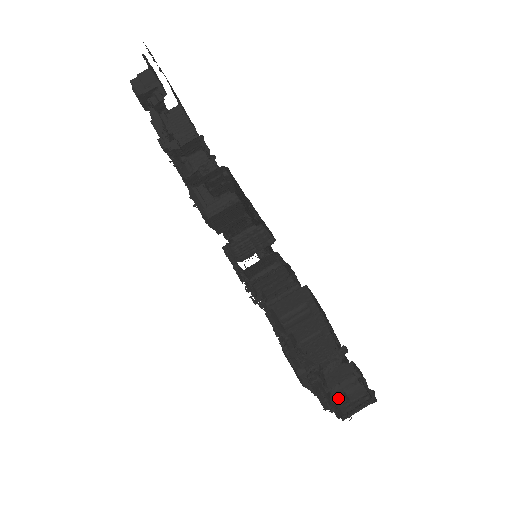
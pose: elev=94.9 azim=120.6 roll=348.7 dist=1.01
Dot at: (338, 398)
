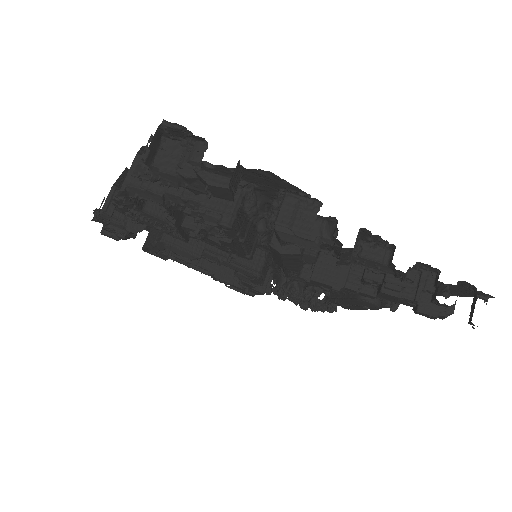
Dot at: (191, 172)
